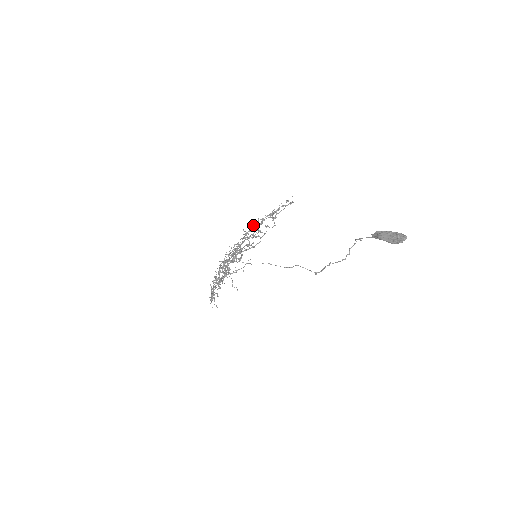
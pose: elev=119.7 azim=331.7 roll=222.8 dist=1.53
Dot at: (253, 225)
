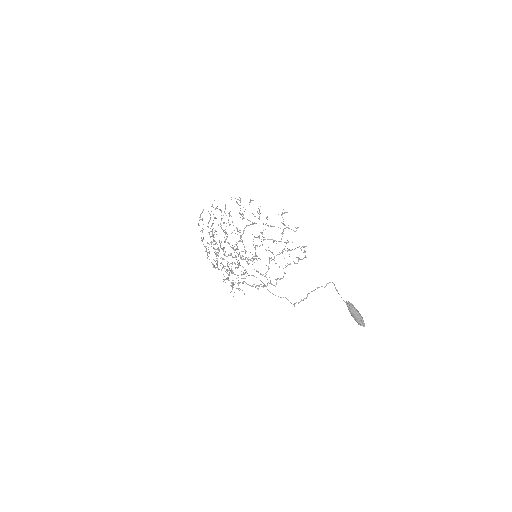
Dot at: (265, 249)
